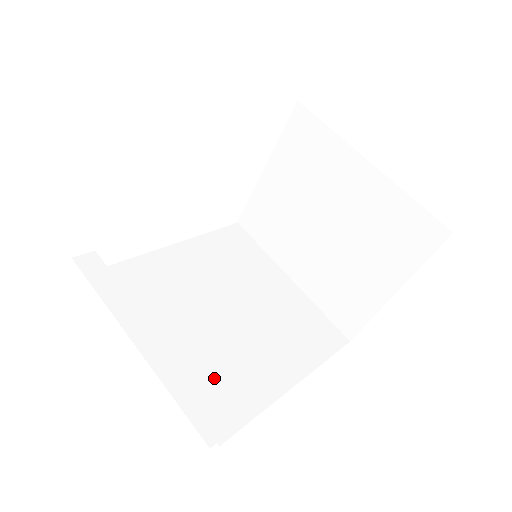
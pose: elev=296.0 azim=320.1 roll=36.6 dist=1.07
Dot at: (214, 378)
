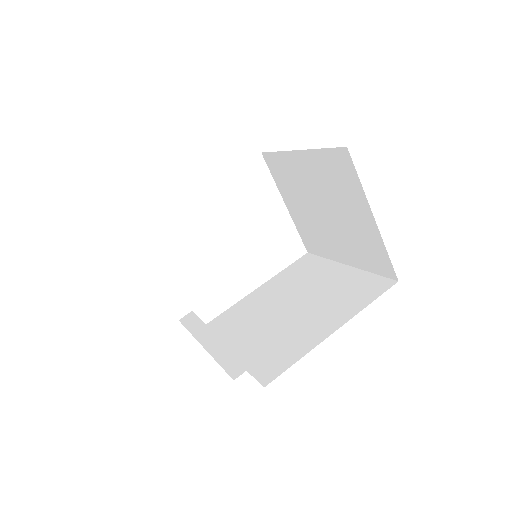
Dot at: (269, 351)
